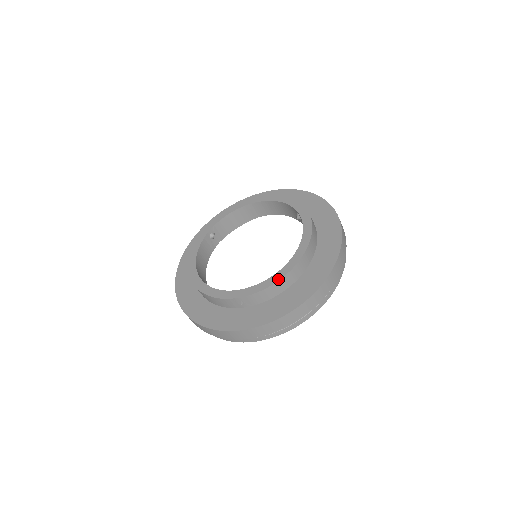
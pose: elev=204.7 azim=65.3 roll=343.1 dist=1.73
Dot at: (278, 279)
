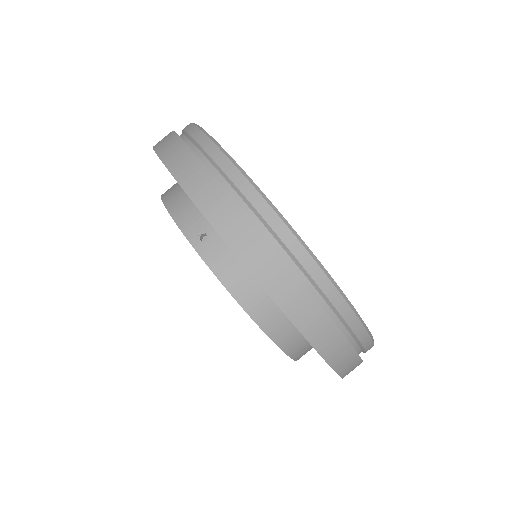
Dot at: (291, 358)
